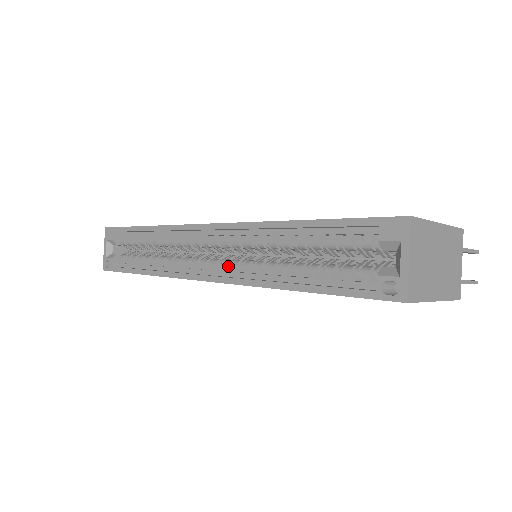
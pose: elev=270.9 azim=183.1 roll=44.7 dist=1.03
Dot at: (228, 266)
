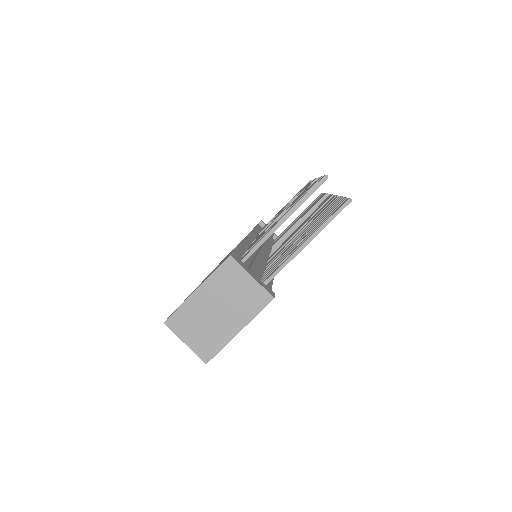
Dot at: occluded
